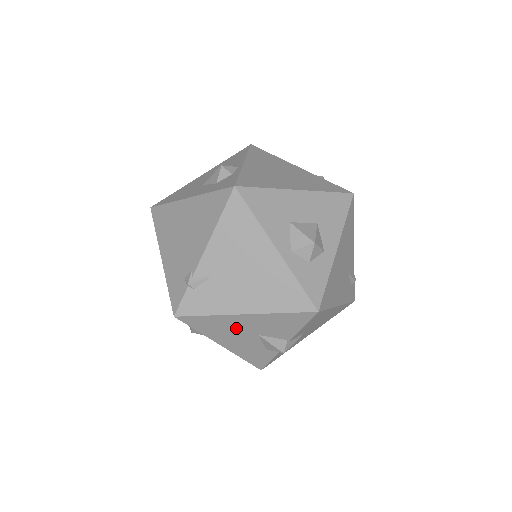
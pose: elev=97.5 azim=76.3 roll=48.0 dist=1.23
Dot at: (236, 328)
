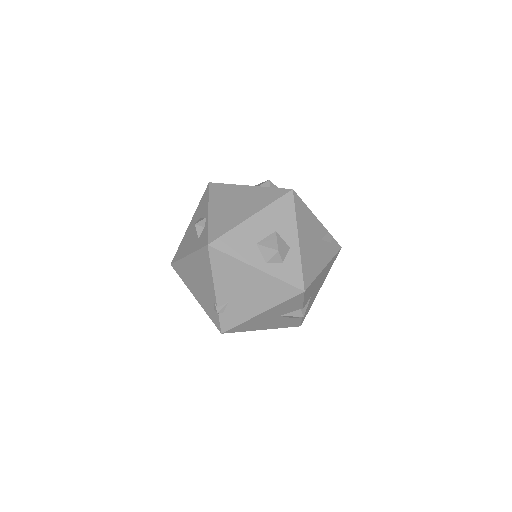
Dot at: (263, 320)
